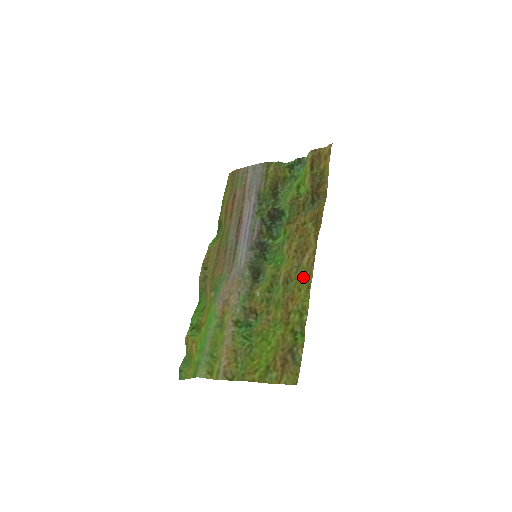
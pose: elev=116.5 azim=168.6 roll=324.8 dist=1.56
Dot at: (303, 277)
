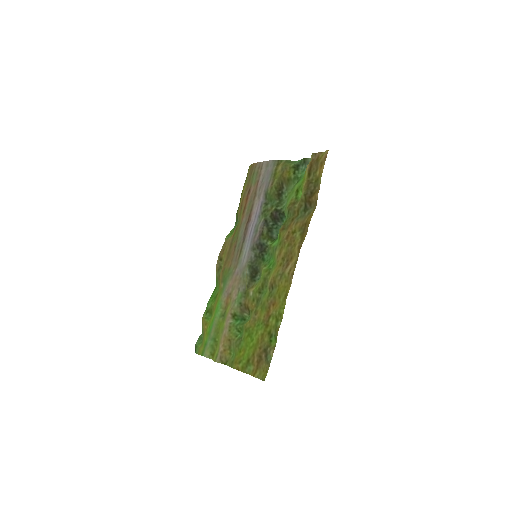
Dot at: (284, 285)
